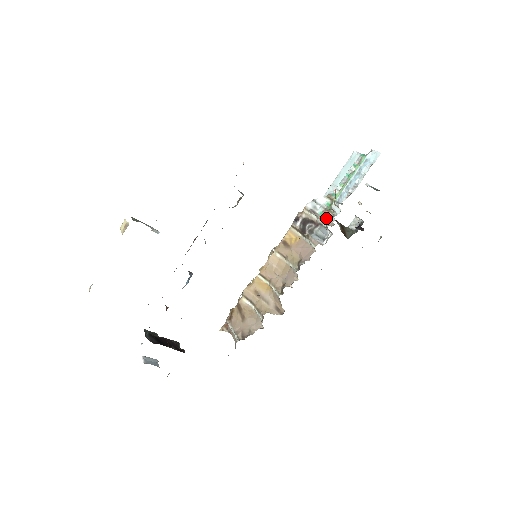
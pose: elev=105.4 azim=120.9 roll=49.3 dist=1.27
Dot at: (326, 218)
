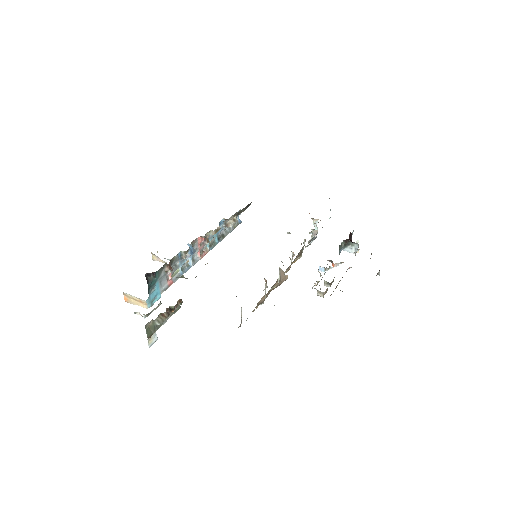
Dot at: occluded
